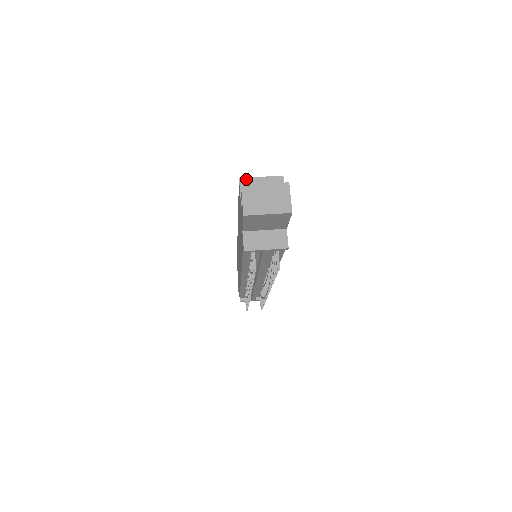
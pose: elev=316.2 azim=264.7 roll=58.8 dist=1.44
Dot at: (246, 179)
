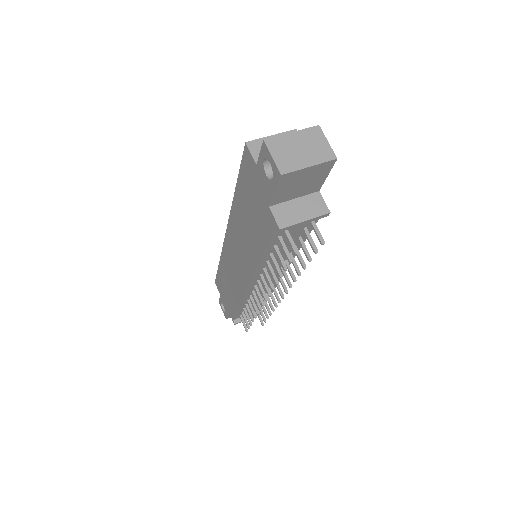
Dot at: (254, 142)
